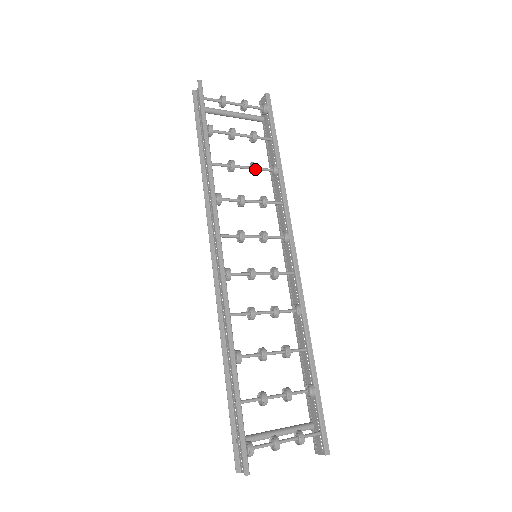
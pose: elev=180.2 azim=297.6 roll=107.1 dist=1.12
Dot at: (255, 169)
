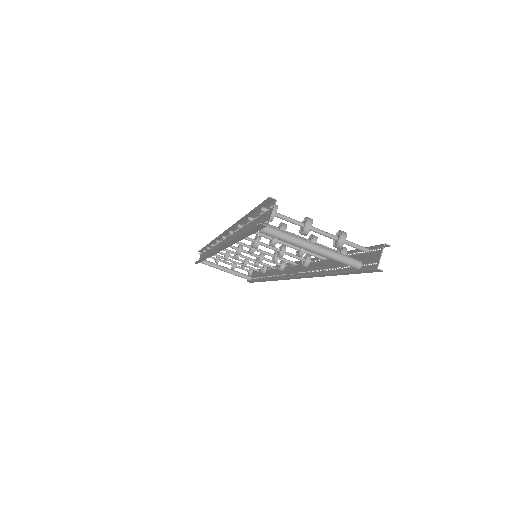
Dot at: occluded
